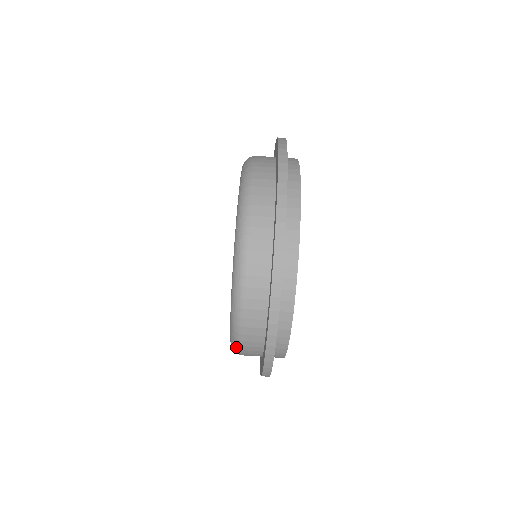
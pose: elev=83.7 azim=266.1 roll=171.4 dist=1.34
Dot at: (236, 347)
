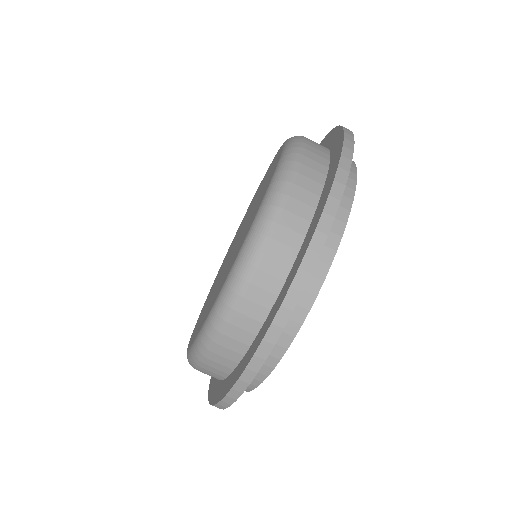
Dot at: occluded
